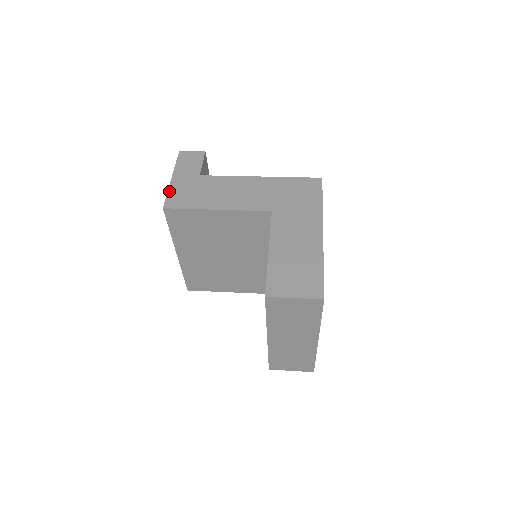
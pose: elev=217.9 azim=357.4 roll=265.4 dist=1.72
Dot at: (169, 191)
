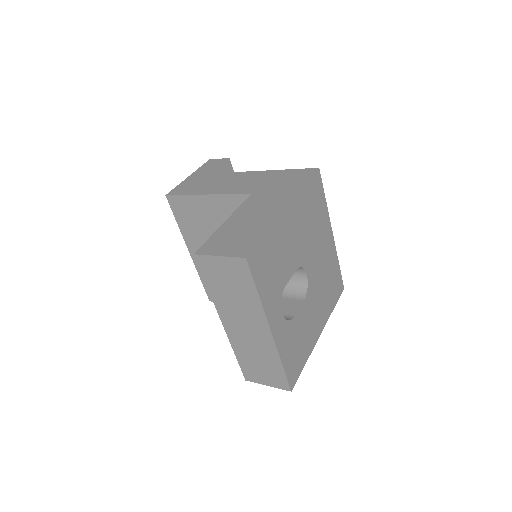
Dot at: (179, 184)
